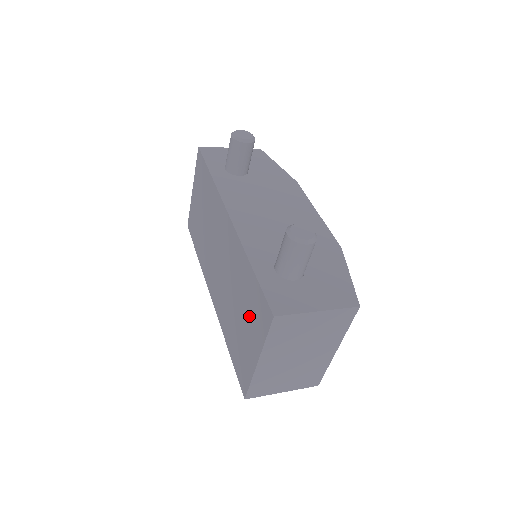
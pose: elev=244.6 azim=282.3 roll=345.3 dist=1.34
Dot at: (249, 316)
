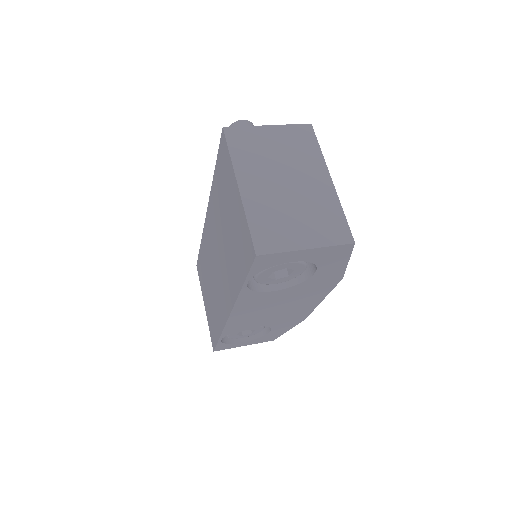
Dot at: (226, 194)
